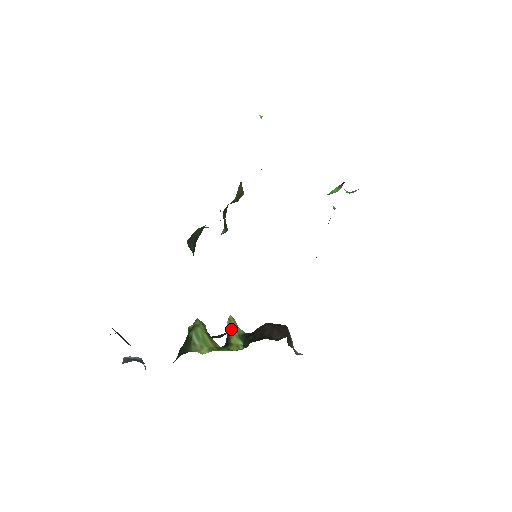
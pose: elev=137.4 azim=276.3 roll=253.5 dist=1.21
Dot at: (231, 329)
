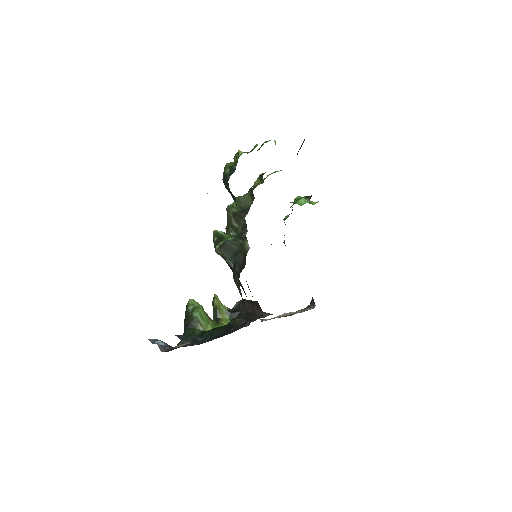
Dot at: (219, 306)
